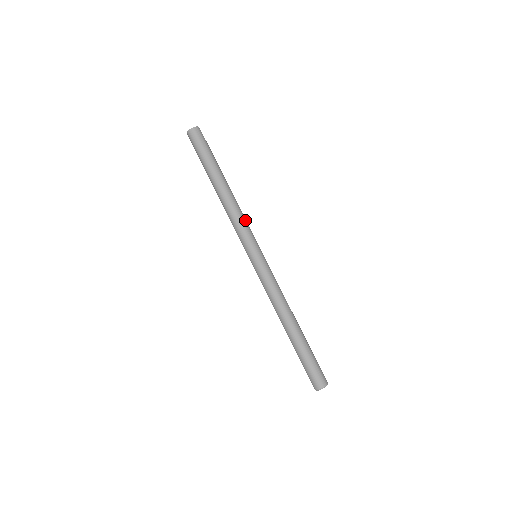
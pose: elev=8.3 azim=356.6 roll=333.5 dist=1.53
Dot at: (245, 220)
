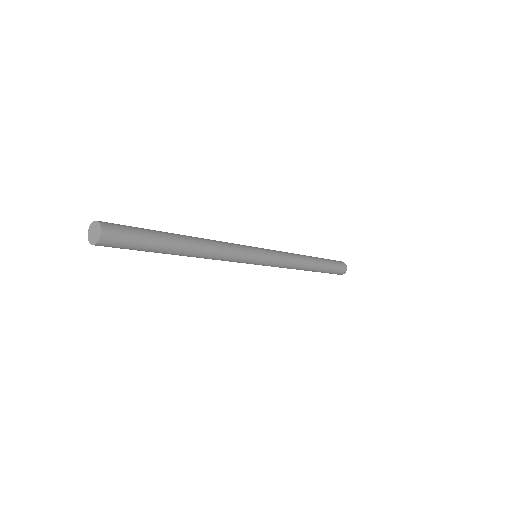
Dot at: (231, 248)
